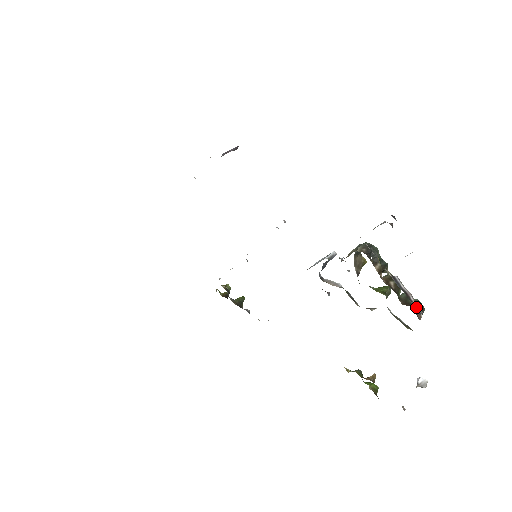
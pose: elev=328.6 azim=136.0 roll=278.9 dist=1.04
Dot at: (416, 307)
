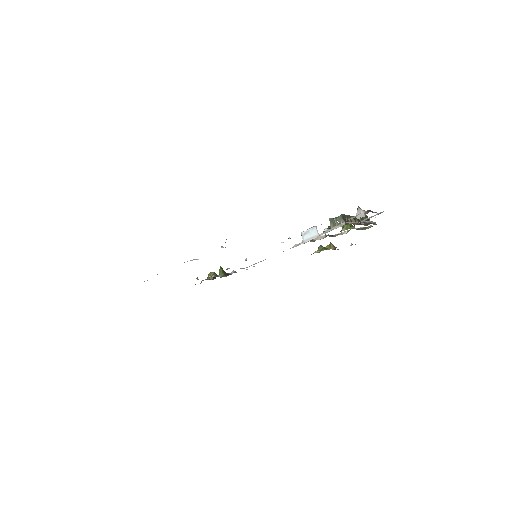
Dot at: (374, 223)
